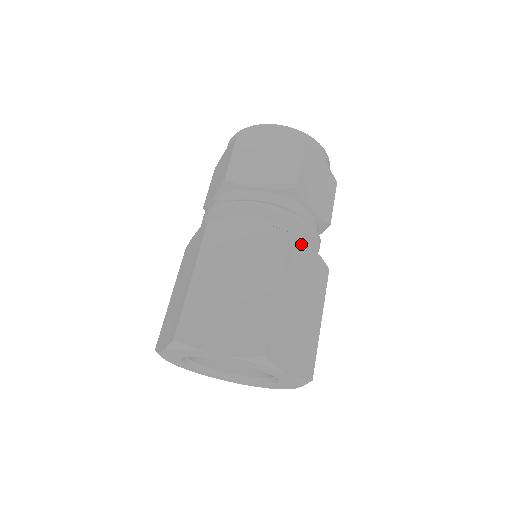
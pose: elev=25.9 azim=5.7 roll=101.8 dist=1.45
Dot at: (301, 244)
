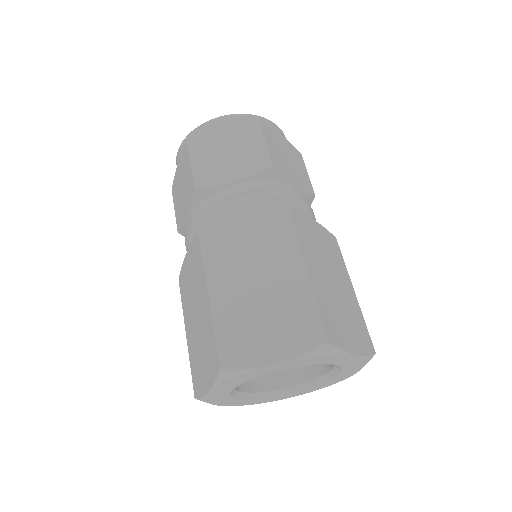
Dot at: occluded
